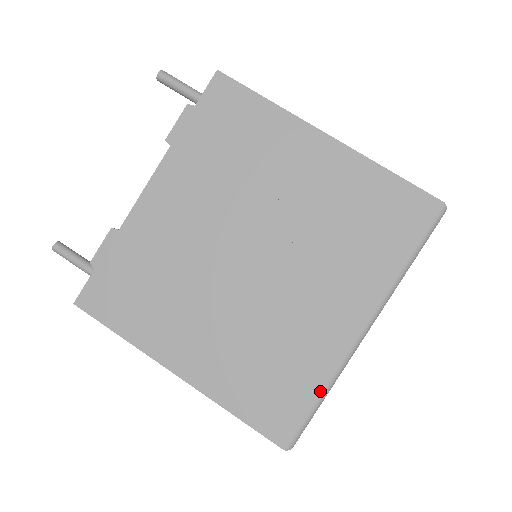
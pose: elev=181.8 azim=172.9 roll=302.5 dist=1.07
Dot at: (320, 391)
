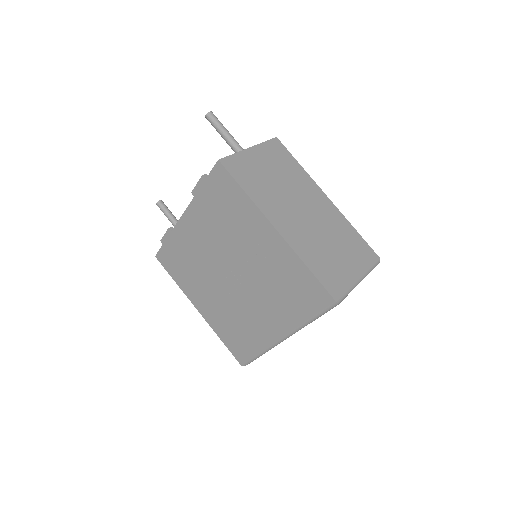
Dot at: (258, 352)
